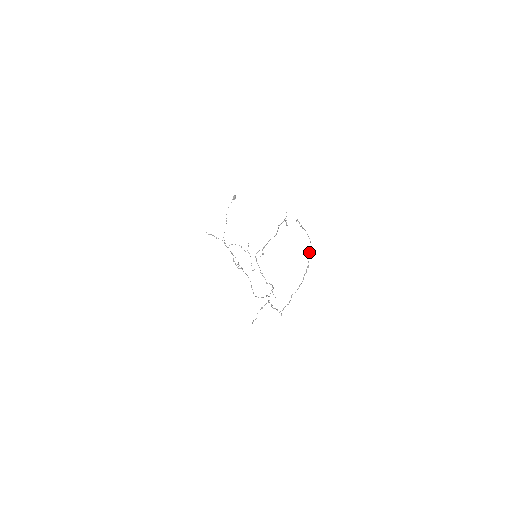
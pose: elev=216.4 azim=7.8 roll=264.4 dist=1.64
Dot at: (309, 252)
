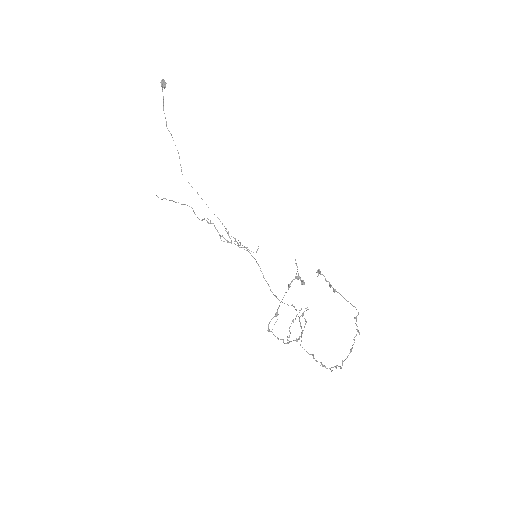
Dot at: occluded
